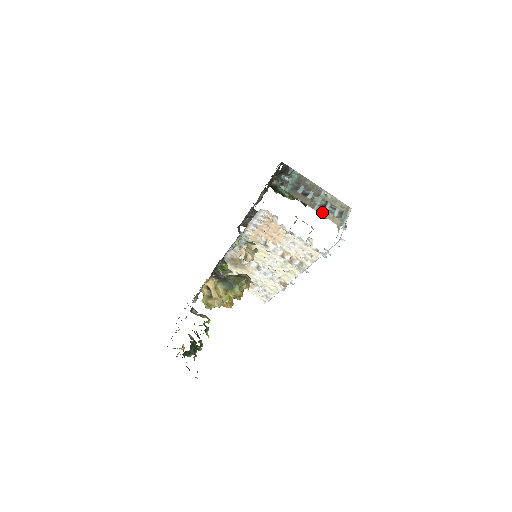
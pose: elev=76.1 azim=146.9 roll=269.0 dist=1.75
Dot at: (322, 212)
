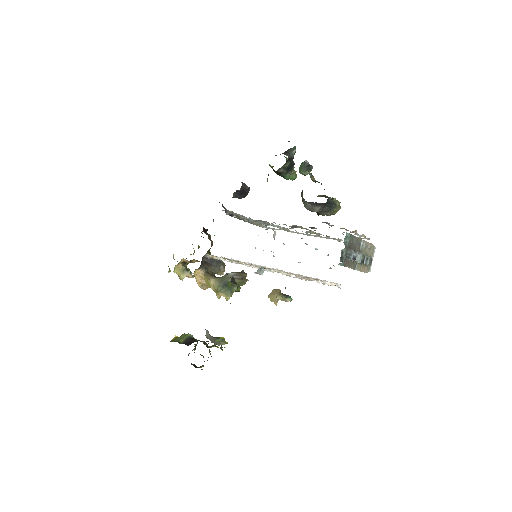
Dot at: (359, 268)
